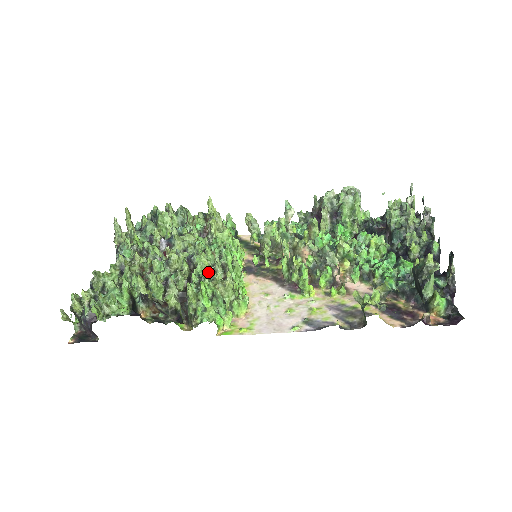
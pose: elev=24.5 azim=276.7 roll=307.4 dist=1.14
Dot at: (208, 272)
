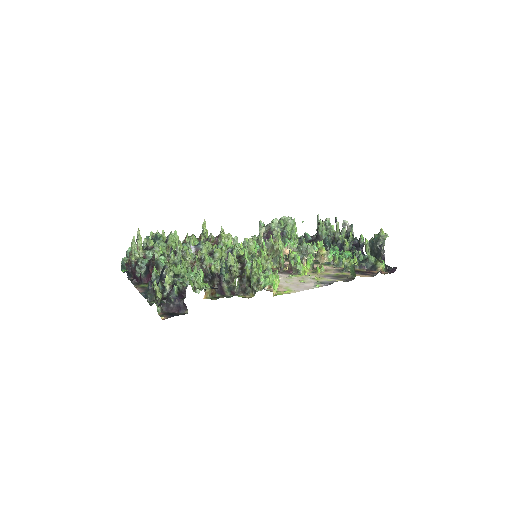
Dot at: (252, 257)
